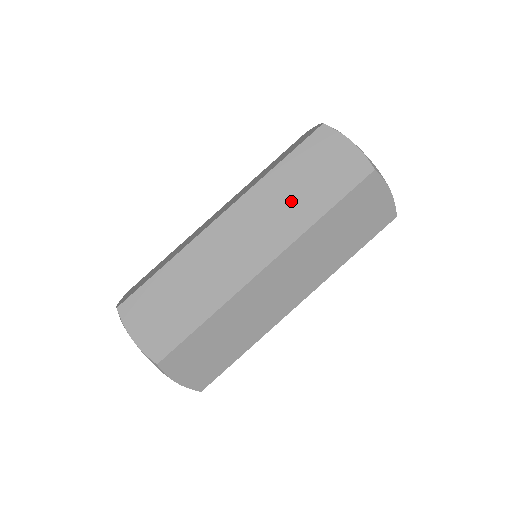
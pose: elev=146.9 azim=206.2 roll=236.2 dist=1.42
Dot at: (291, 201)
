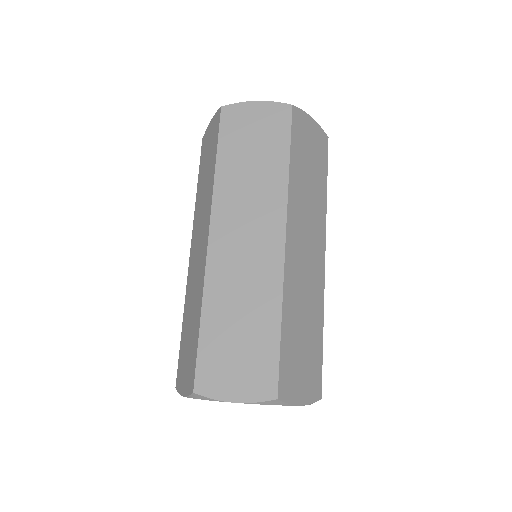
Dot at: (254, 177)
